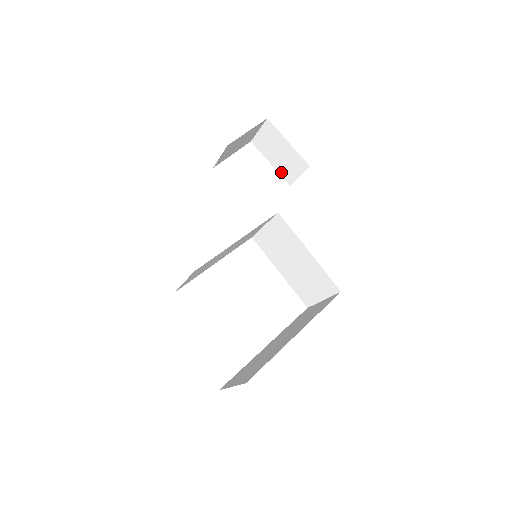
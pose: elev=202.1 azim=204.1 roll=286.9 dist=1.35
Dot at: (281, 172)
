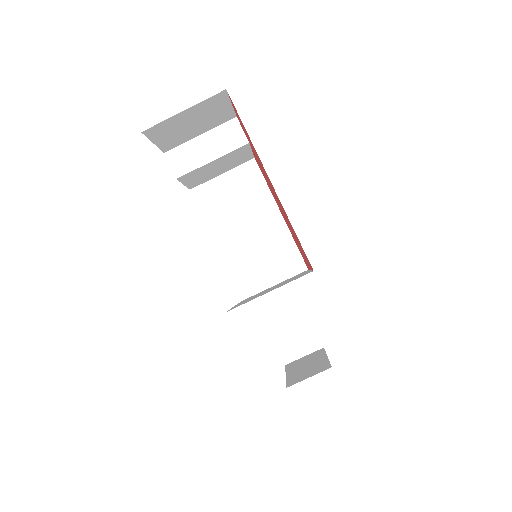
Dot at: (290, 379)
